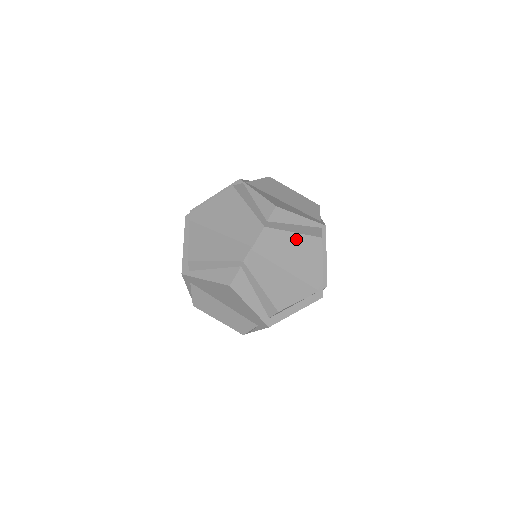
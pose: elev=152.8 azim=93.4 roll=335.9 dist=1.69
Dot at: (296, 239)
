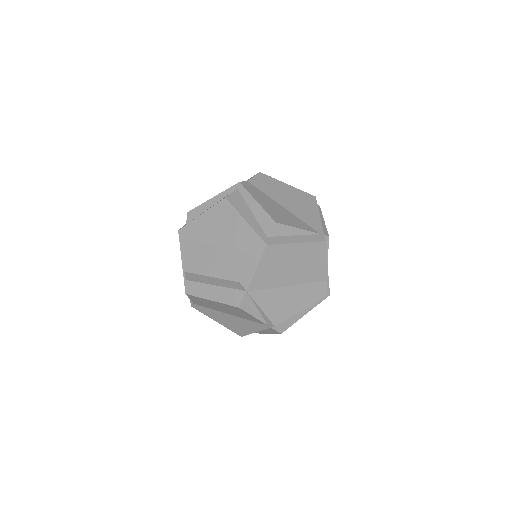
Dot at: (290, 189)
